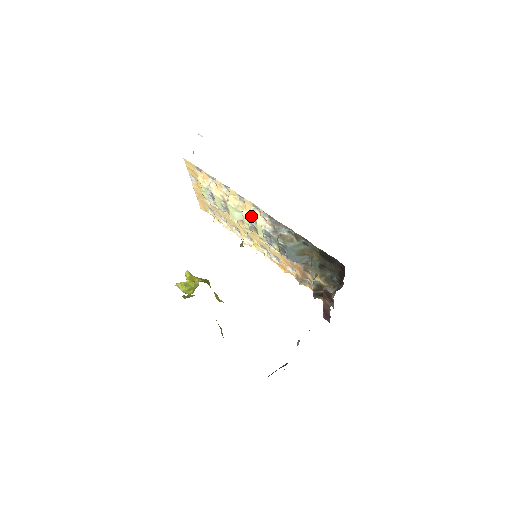
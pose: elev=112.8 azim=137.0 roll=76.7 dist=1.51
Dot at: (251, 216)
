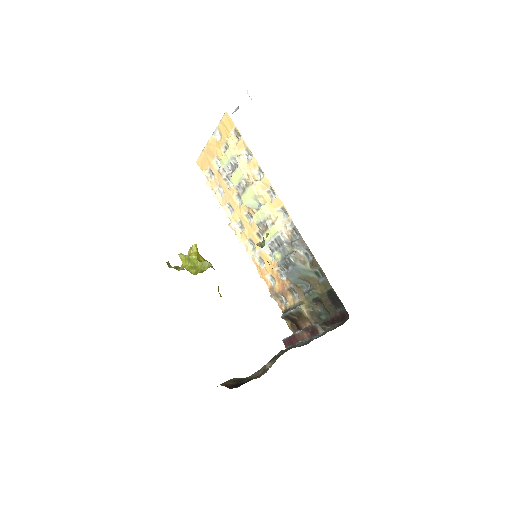
Dot at: (271, 215)
